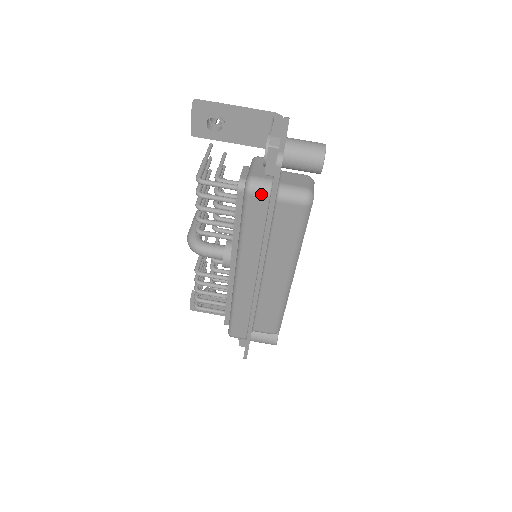
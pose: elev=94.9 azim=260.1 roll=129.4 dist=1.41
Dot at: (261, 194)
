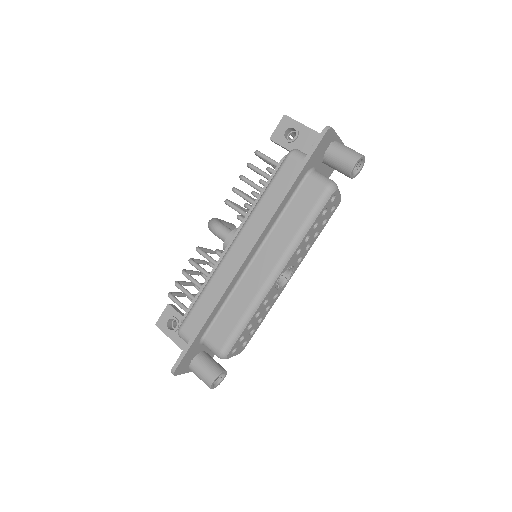
Dot at: (298, 158)
